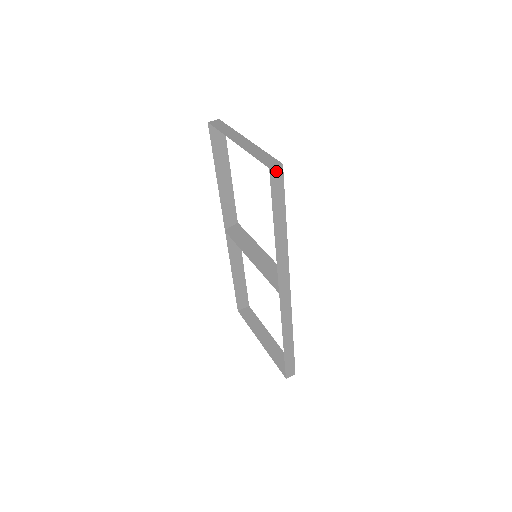
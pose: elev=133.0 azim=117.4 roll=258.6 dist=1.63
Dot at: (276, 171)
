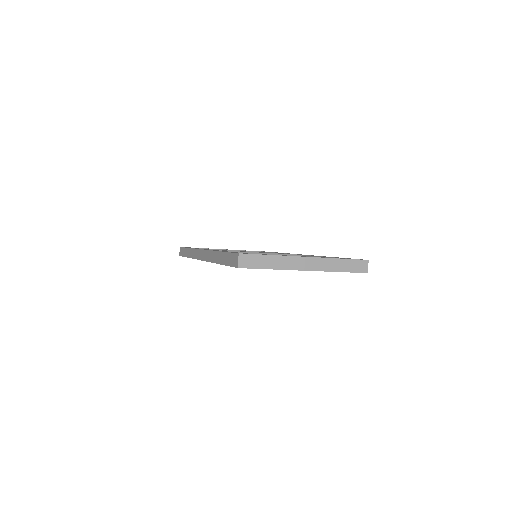
Dot at: (365, 266)
